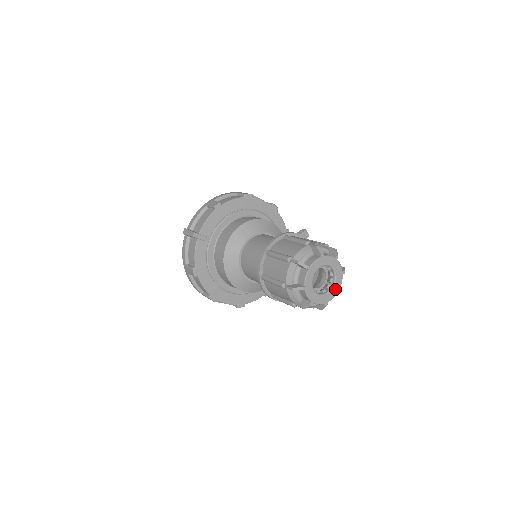
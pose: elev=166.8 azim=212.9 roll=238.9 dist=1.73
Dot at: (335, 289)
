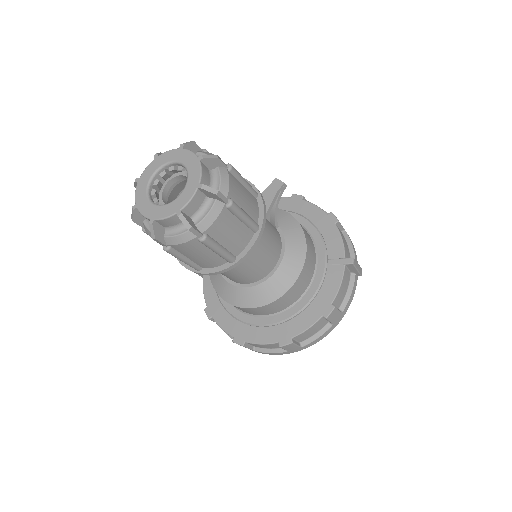
Dot at: (191, 186)
